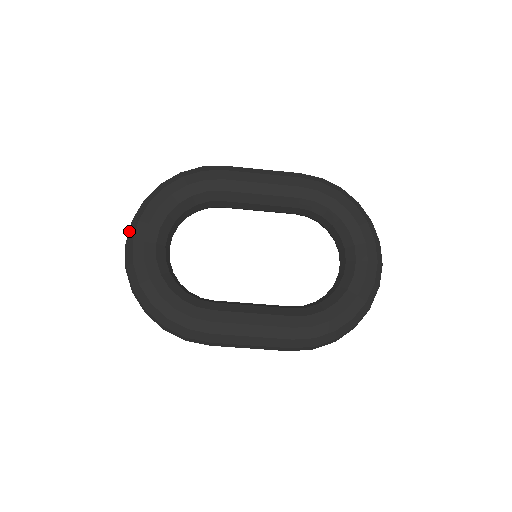
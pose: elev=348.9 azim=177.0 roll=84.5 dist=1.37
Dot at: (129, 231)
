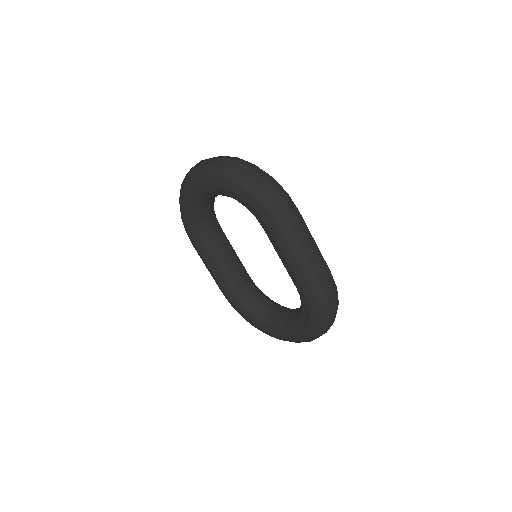
Dot at: (202, 166)
